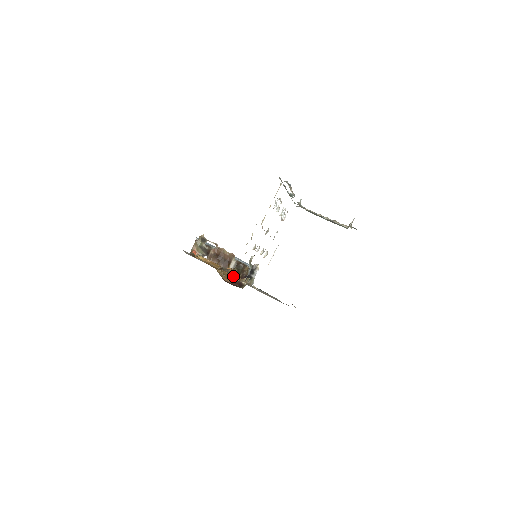
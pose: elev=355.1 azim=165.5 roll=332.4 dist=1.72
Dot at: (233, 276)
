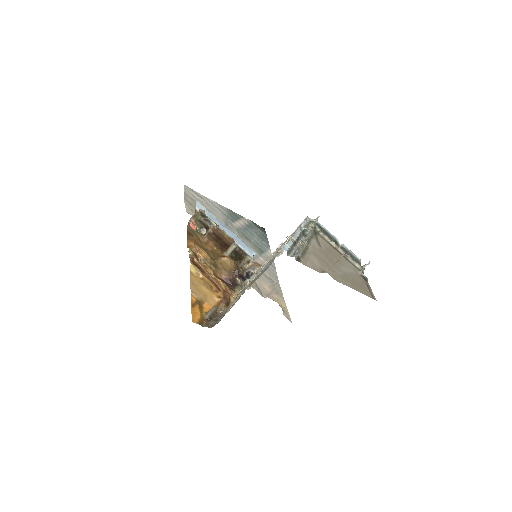
Dot at: (222, 306)
